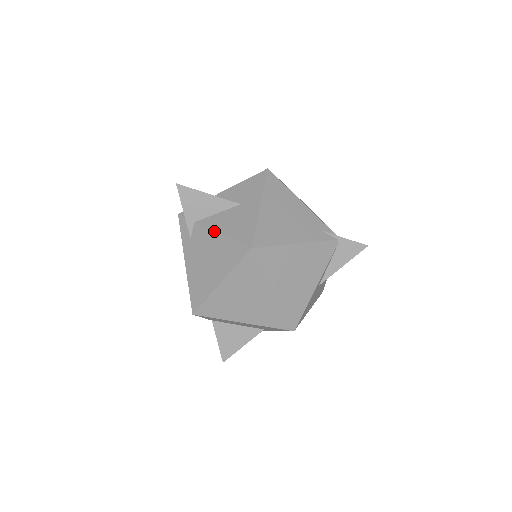
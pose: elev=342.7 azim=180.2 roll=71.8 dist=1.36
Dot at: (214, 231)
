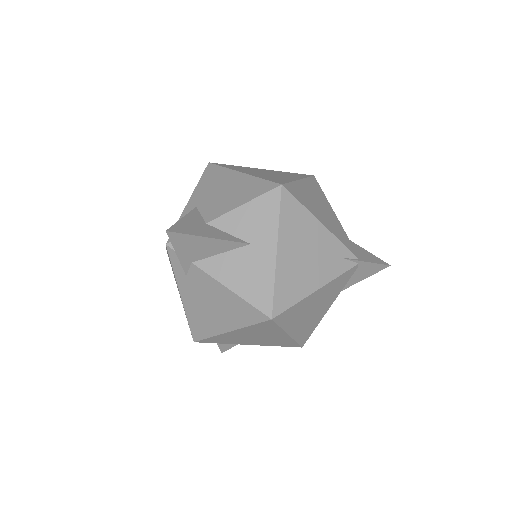
Dot at: (220, 283)
